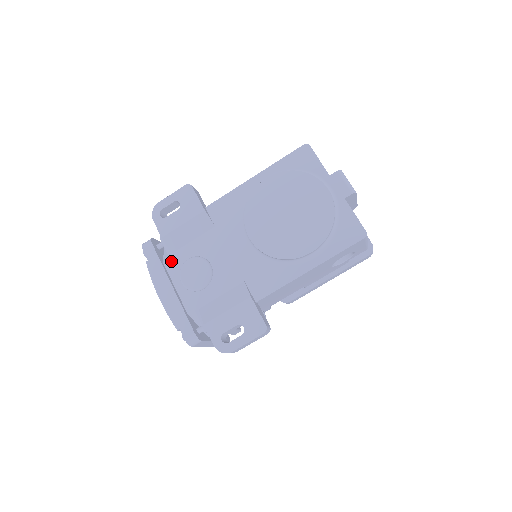
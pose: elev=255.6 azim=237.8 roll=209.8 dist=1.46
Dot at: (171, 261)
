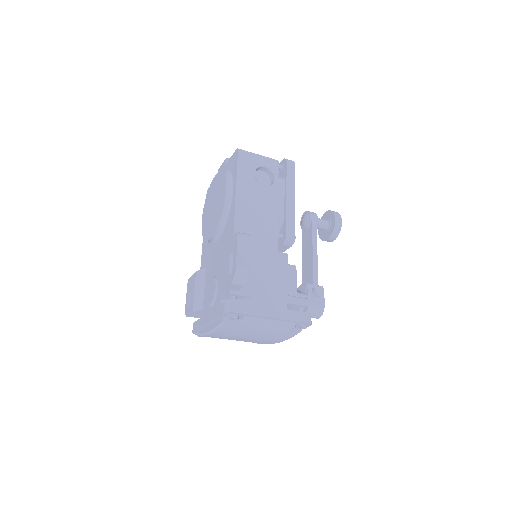
Dot at: (204, 312)
